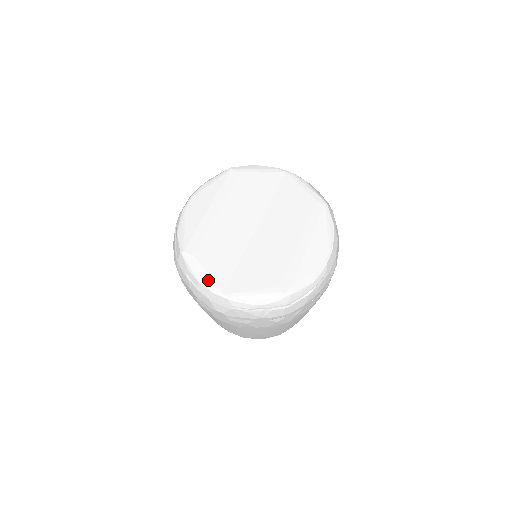
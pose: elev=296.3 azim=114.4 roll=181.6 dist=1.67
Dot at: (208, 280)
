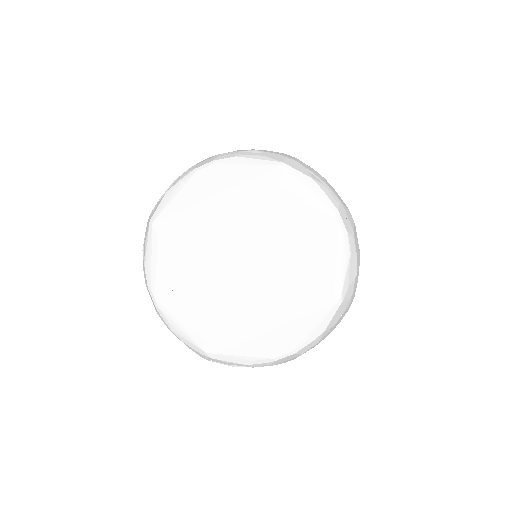
Dot at: (152, 273)
